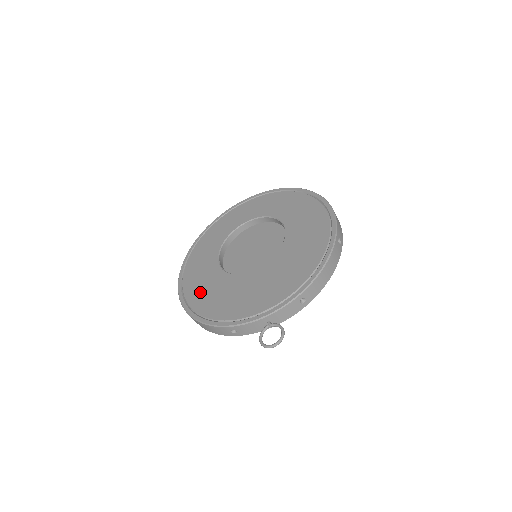
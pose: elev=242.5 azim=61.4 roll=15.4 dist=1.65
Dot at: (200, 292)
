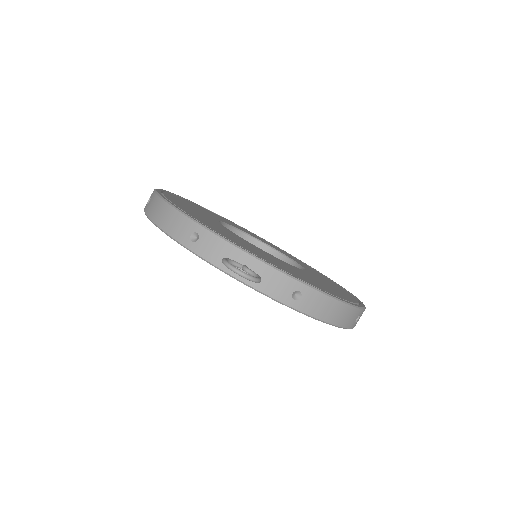
Dot at: (184, 204)
